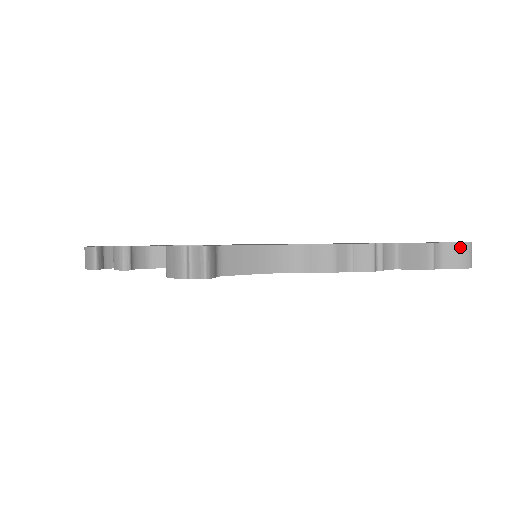
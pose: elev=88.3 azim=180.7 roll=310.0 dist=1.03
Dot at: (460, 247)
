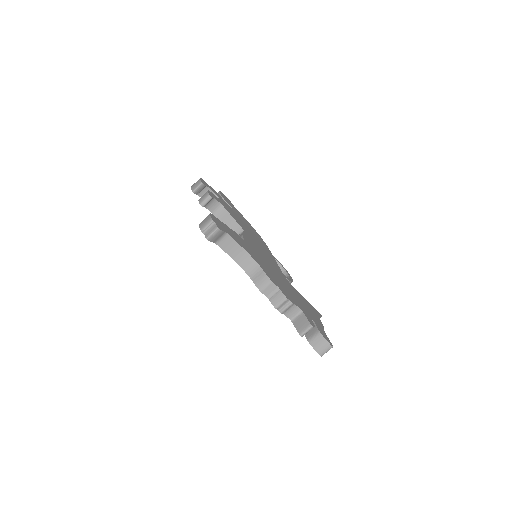
Dot at: (325, 342)
